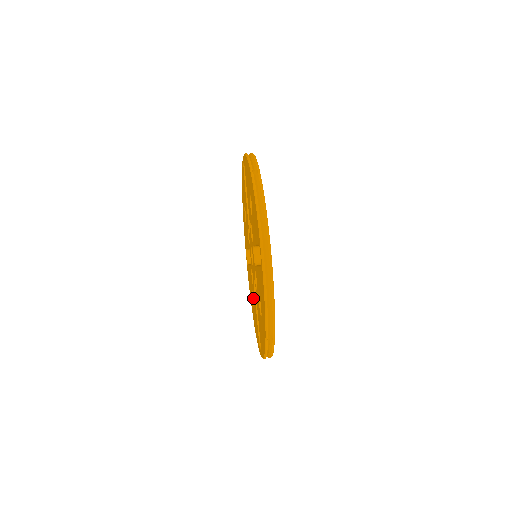
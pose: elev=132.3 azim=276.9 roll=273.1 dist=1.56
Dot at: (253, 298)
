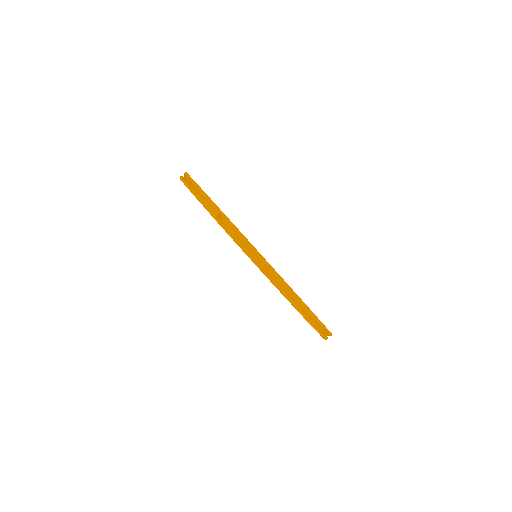
Dot at: occluded
